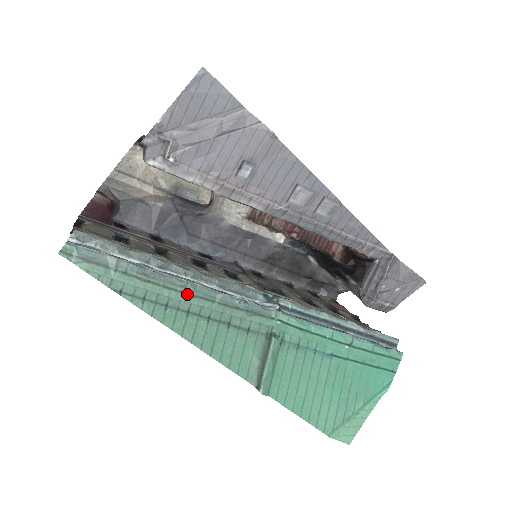
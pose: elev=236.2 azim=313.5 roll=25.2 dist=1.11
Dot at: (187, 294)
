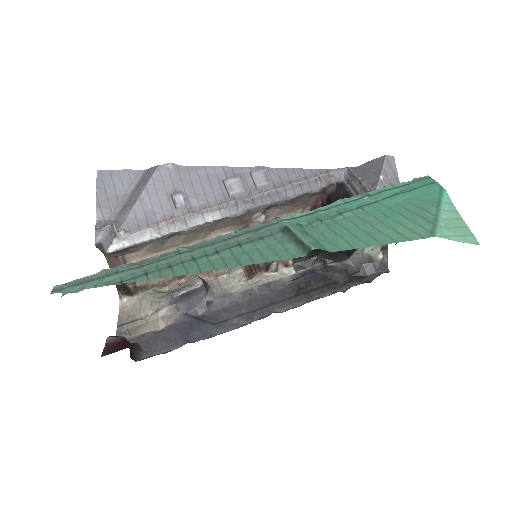
Dot at: (183, 253)
